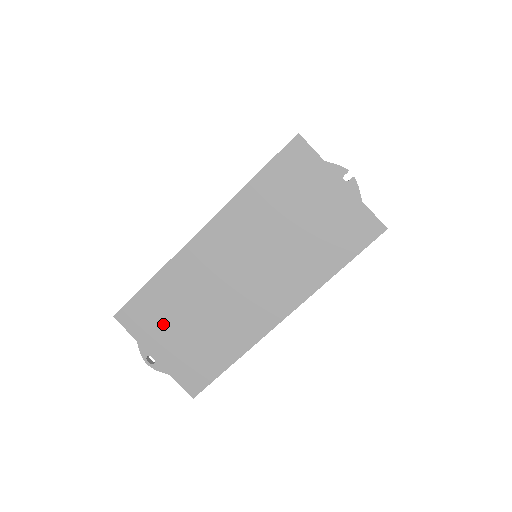
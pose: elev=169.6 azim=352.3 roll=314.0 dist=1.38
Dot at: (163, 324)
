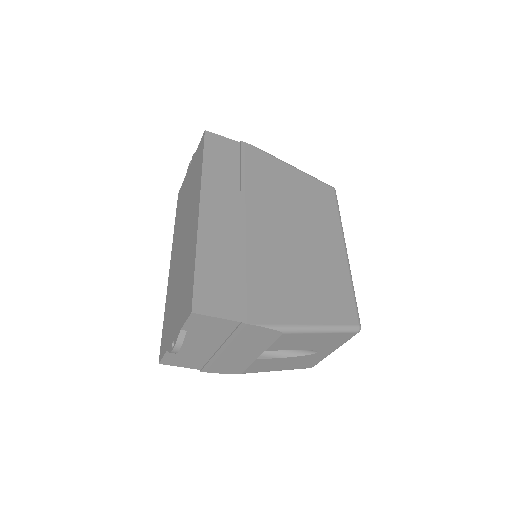
Dot at: (172, 319)
